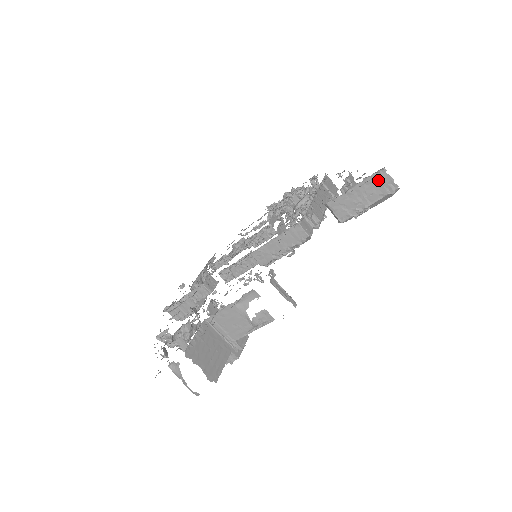
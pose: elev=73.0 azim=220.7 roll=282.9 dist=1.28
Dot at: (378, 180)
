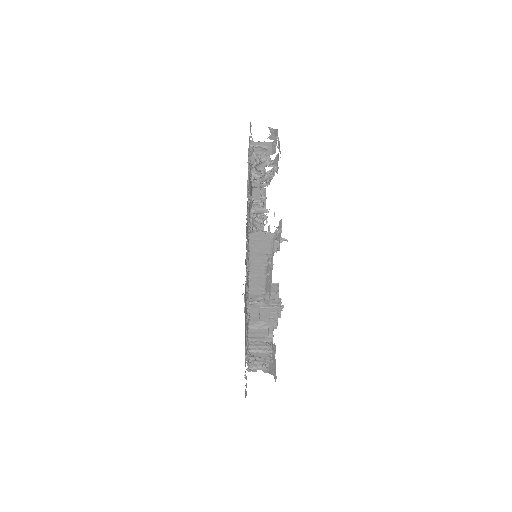
Dot at: occluded
